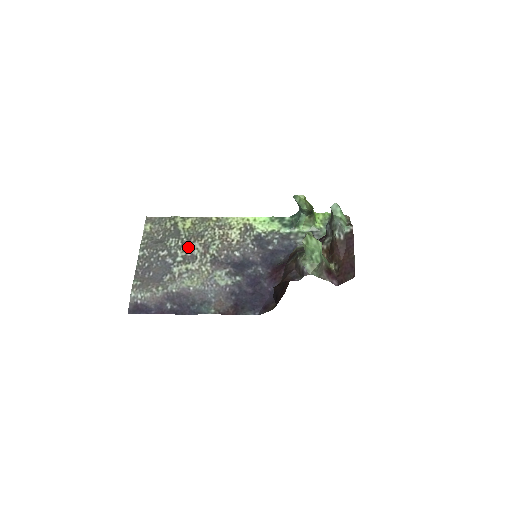
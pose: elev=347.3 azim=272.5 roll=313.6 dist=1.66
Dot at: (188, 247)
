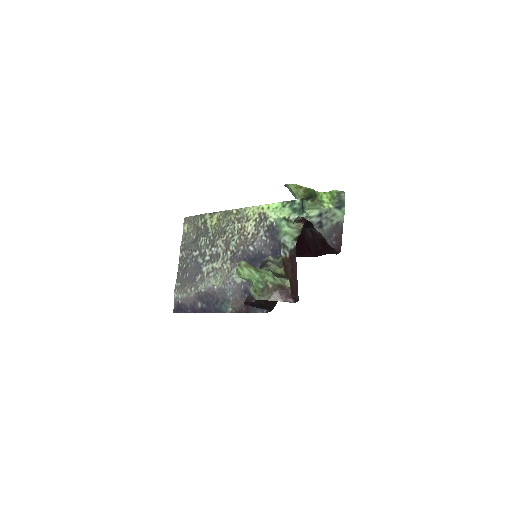
Dot at: (214, 245)
